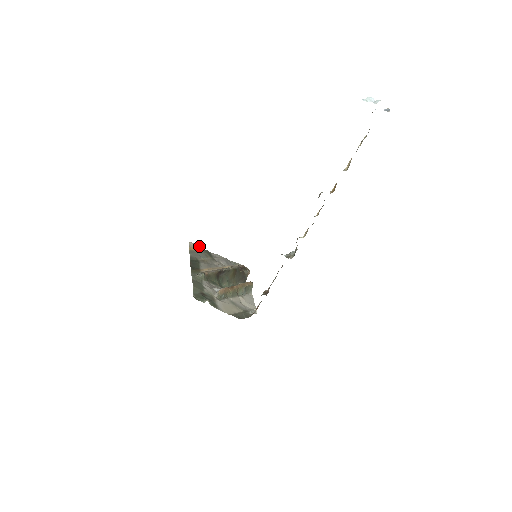
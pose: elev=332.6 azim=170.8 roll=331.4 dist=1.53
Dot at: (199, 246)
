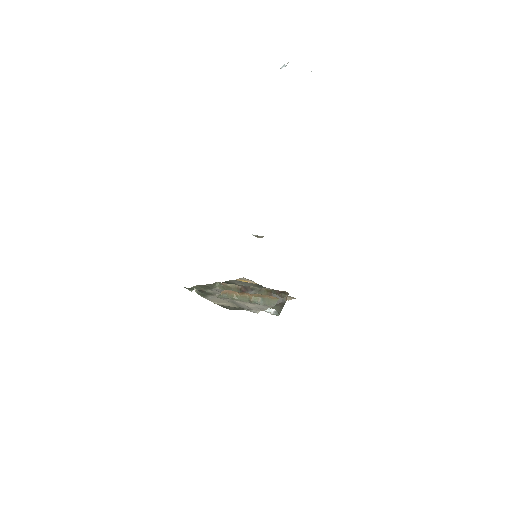
Dot at: (253, 281)
